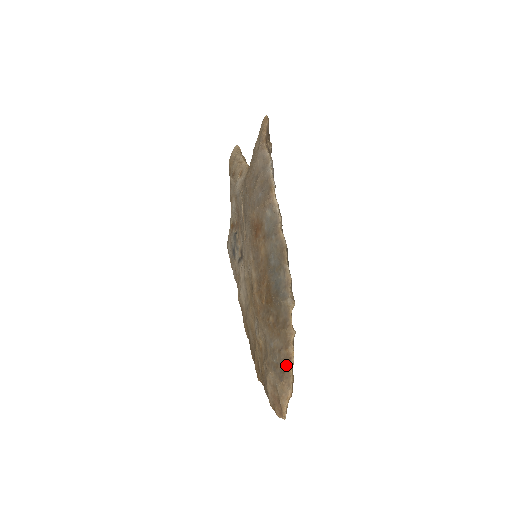
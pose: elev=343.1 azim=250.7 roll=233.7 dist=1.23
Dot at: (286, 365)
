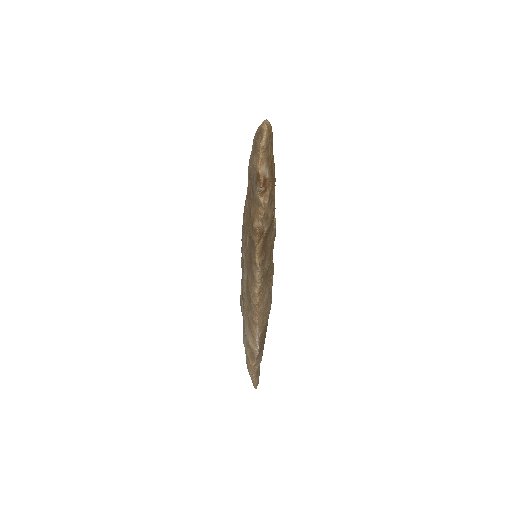
Dot at: occluded
